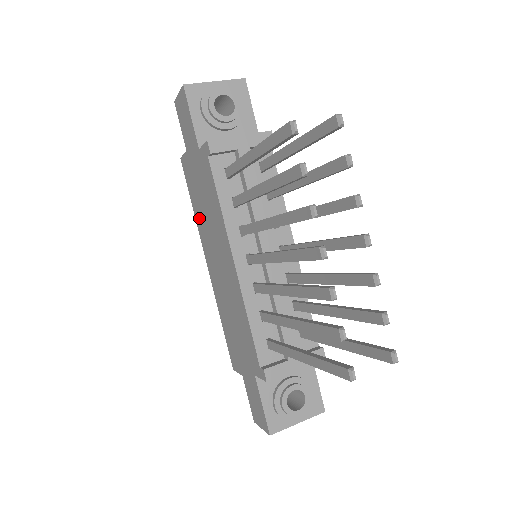
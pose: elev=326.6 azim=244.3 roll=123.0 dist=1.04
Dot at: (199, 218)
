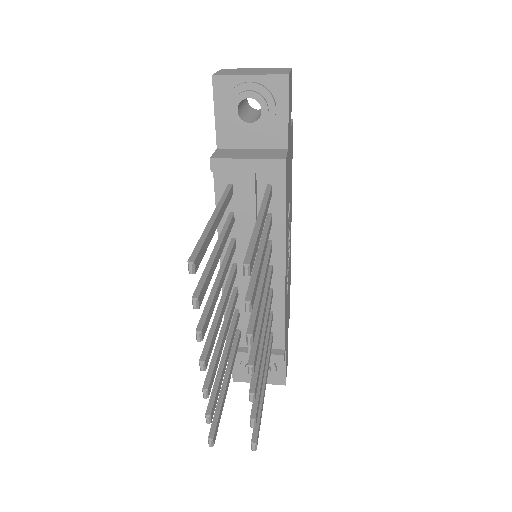
Dot at: occluded
